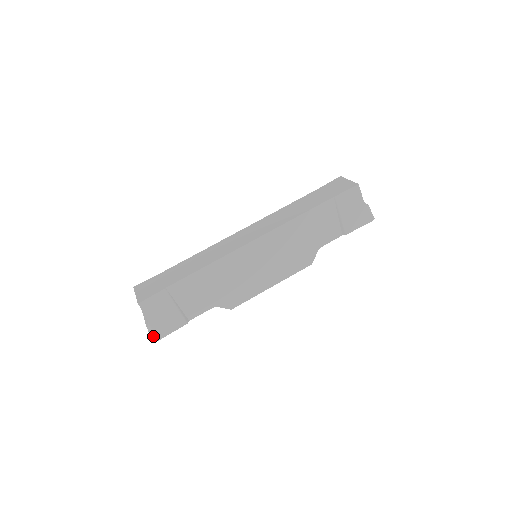
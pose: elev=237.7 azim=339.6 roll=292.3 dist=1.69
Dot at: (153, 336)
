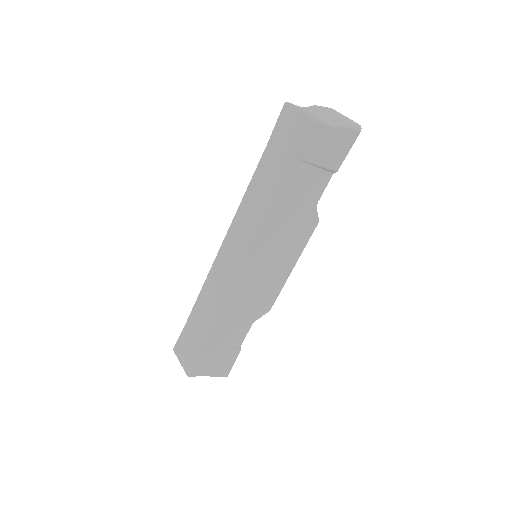
Dot at: occluded
